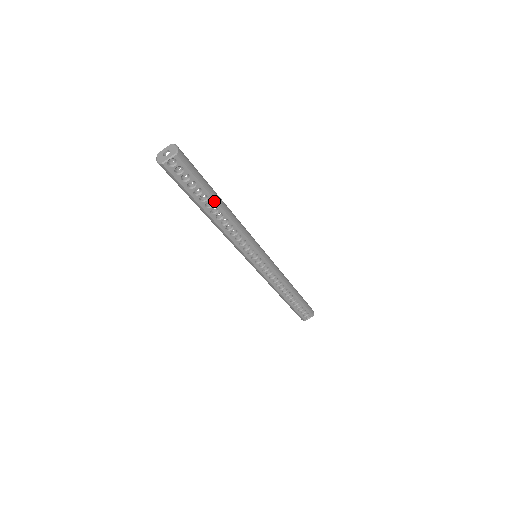
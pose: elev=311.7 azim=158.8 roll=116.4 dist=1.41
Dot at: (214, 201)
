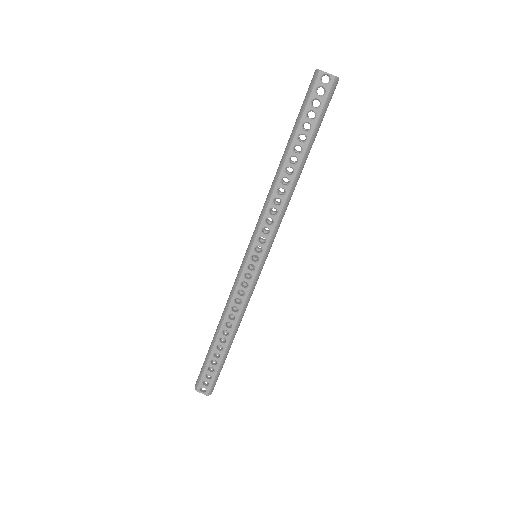
Dot at: (304, 152)
